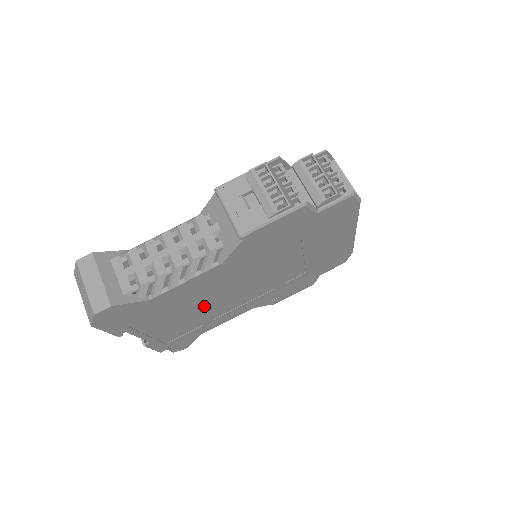
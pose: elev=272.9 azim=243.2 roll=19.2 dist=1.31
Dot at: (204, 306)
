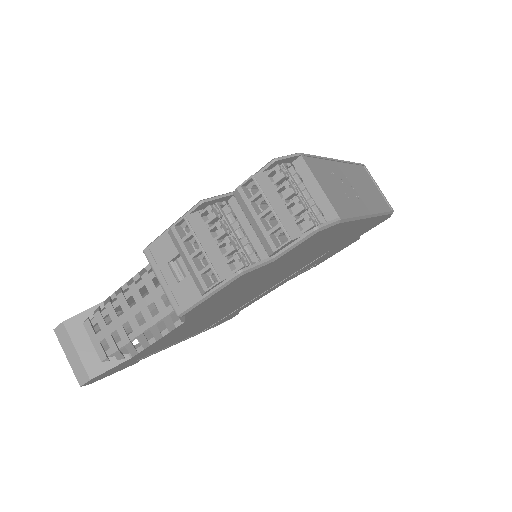
Dot at: (213, 317)
